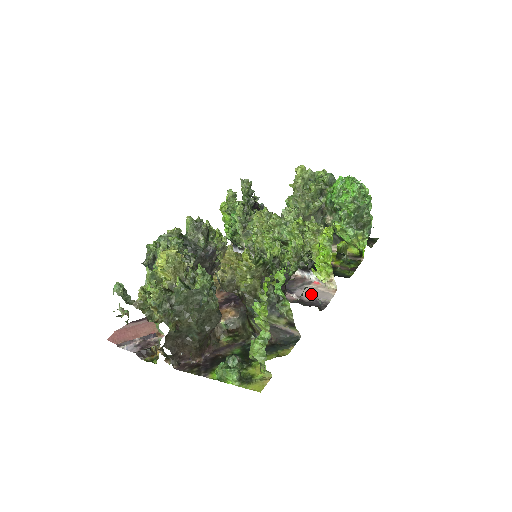
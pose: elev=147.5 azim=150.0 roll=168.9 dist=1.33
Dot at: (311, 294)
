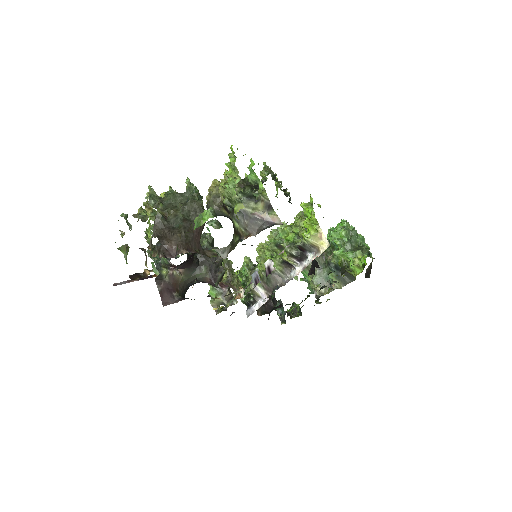
Dot at: occluded
